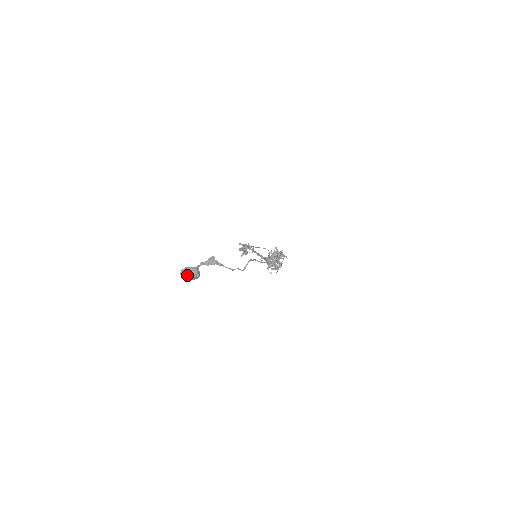
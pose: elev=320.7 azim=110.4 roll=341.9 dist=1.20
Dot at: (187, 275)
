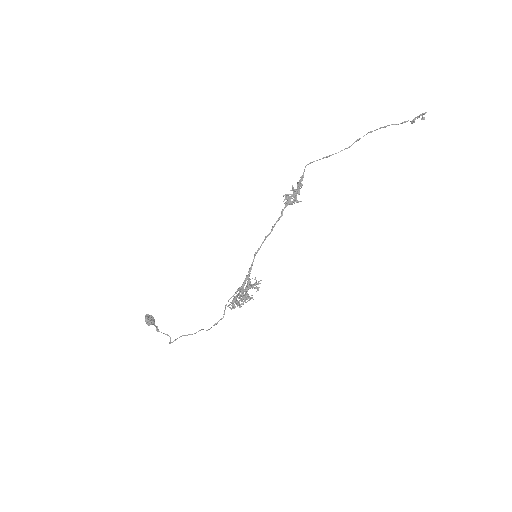
Dot at: (146, 322)
